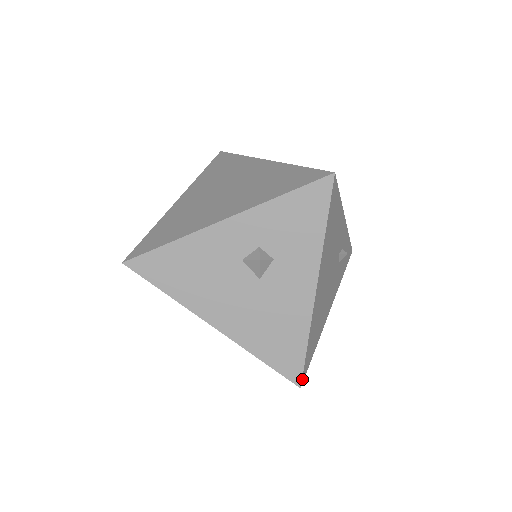
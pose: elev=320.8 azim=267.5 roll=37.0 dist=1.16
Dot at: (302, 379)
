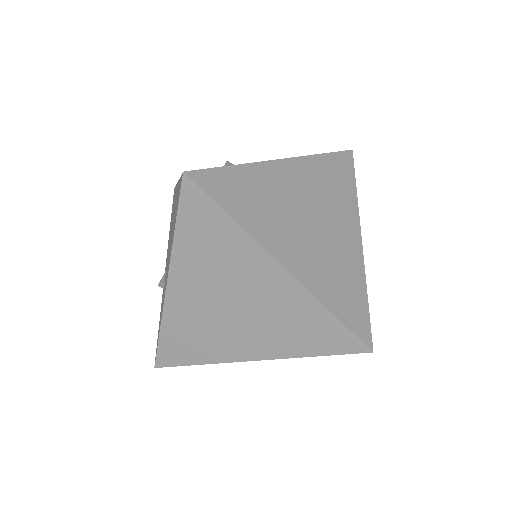
Dot at: occluded
